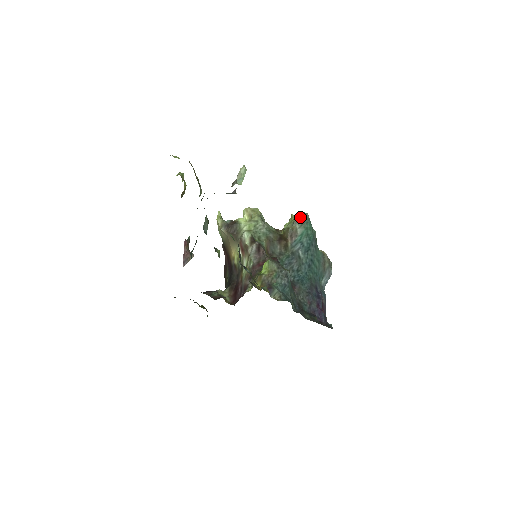
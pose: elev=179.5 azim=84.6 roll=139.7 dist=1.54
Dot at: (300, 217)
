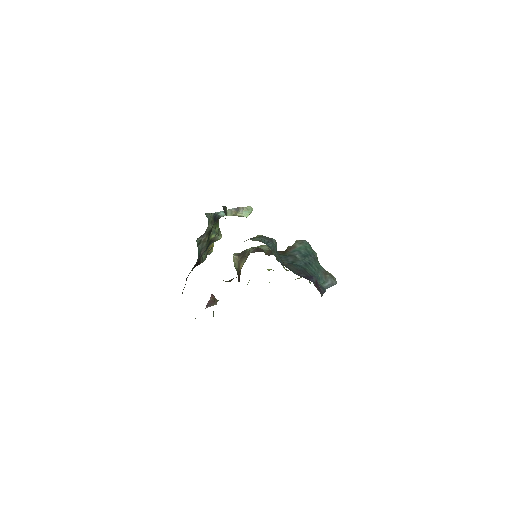
Dot at: (300, 240)
